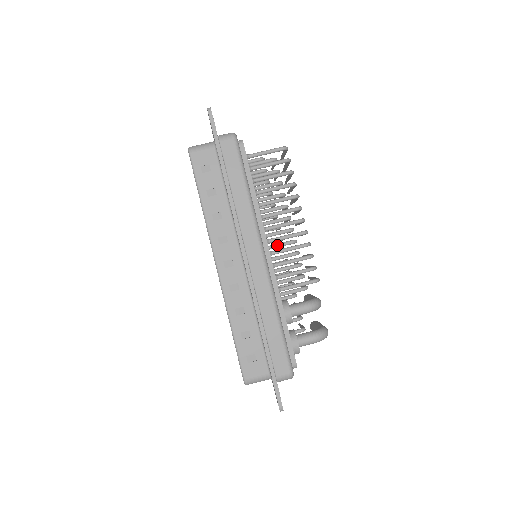
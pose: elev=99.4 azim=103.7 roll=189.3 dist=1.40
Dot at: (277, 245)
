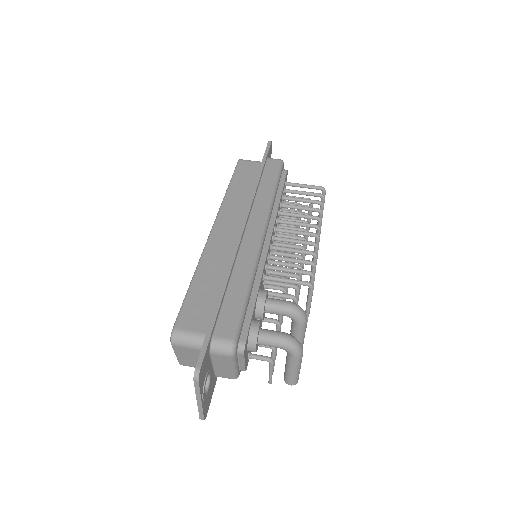
Dot at: (282, 252)
